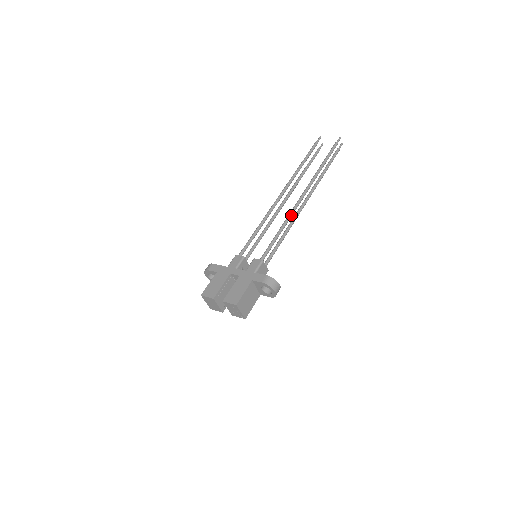
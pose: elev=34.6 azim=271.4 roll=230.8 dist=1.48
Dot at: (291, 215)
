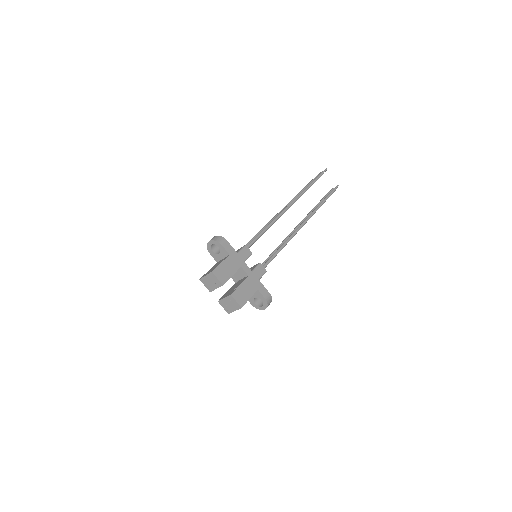
Dot at: occluded
